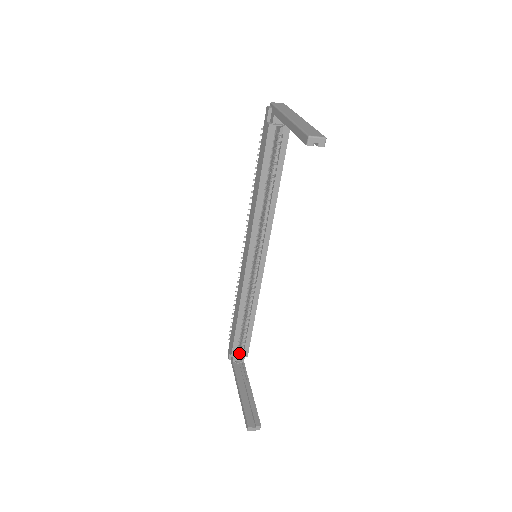
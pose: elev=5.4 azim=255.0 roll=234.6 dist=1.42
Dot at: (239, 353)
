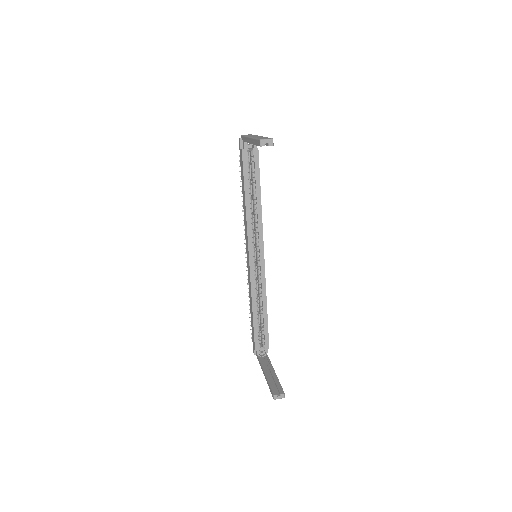
Dot at: (261, 347)
